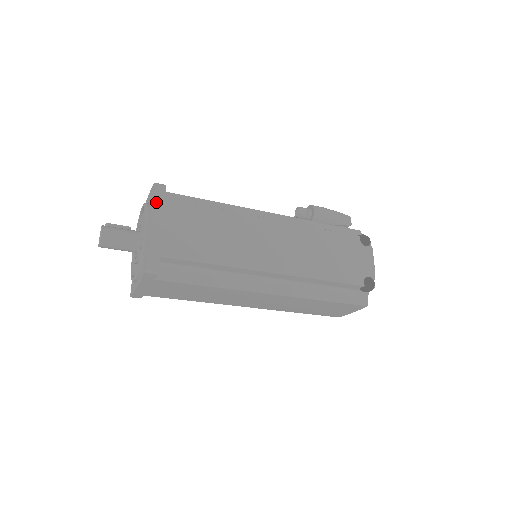
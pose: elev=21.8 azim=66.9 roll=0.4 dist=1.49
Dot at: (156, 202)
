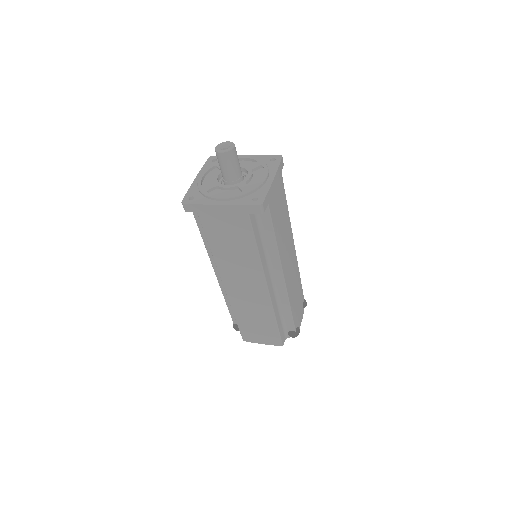
Dot at: (279, 168)
